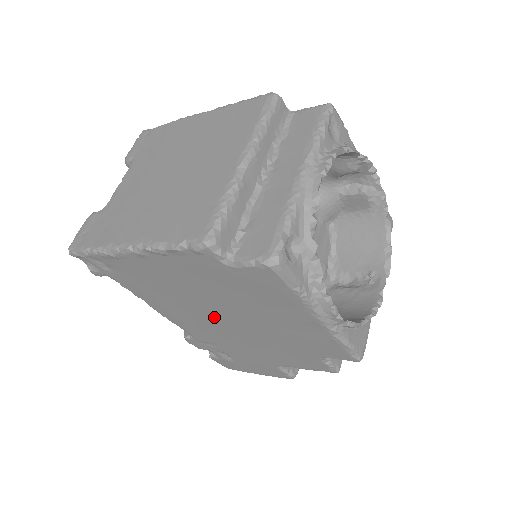
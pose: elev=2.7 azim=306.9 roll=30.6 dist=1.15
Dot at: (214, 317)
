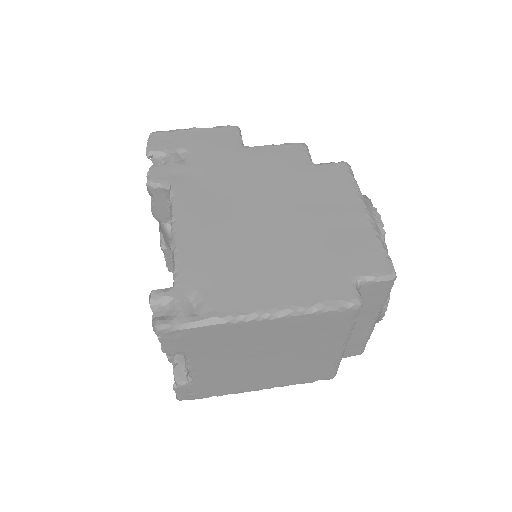
Dot at: occluded
